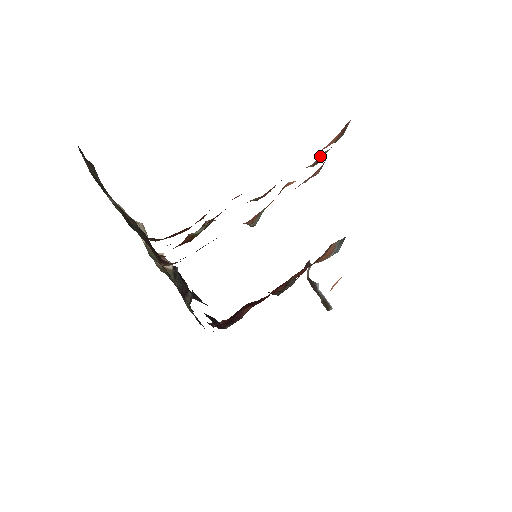
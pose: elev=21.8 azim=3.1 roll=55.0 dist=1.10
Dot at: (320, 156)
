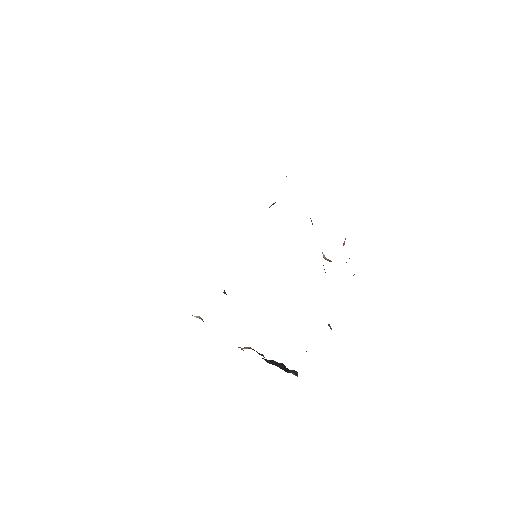
Dot at: occluded
